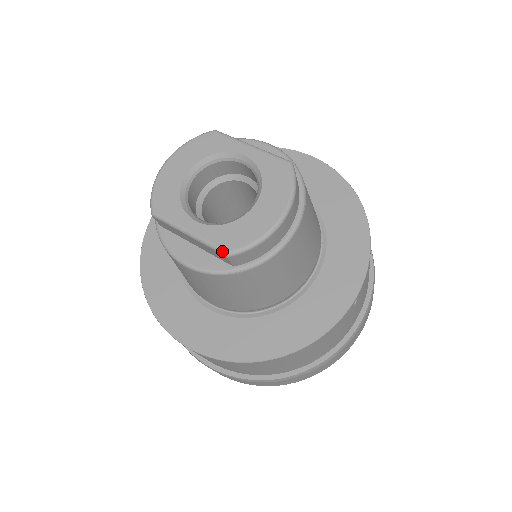
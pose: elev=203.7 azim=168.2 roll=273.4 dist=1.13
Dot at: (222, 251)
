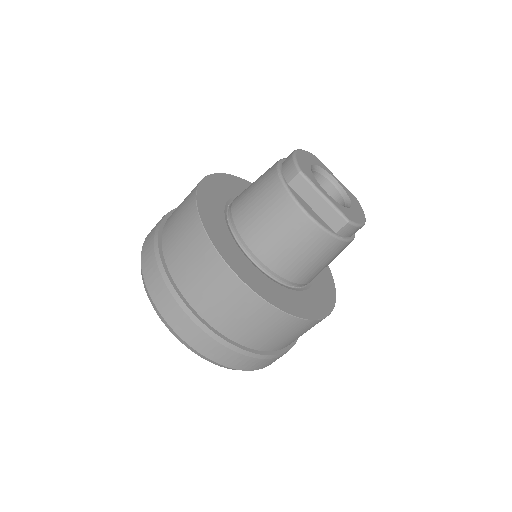
Dot at: (346, 217)
